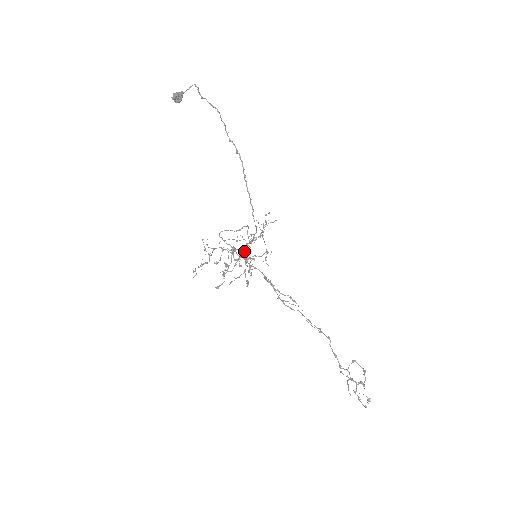
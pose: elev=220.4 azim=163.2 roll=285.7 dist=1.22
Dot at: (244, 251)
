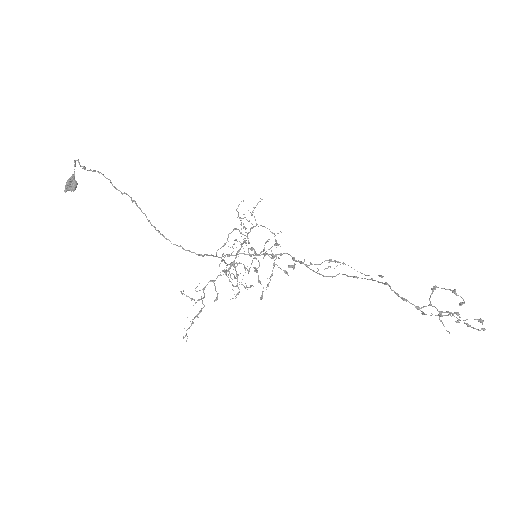
Dot at: occluded
